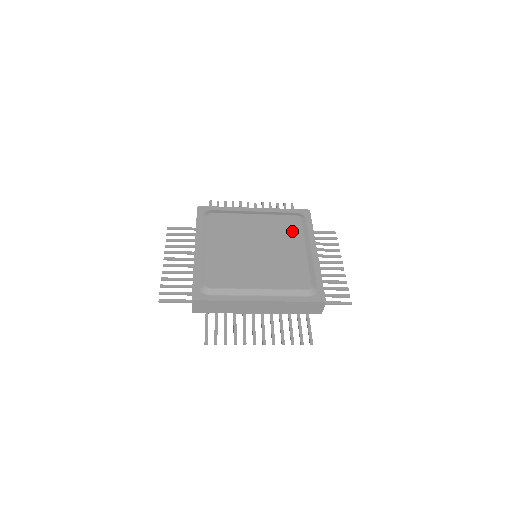
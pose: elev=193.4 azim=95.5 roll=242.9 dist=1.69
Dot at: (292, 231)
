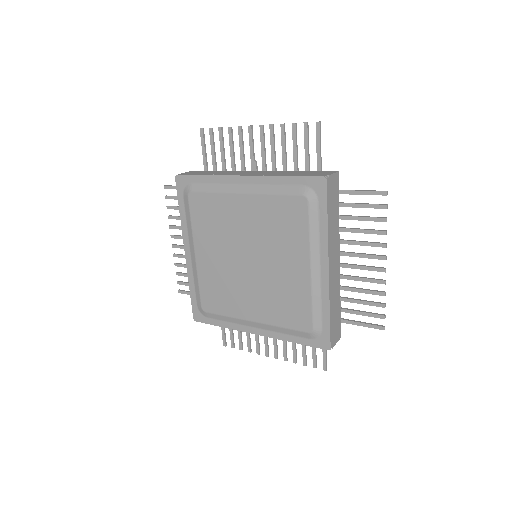
Dot at: (293, 231)
